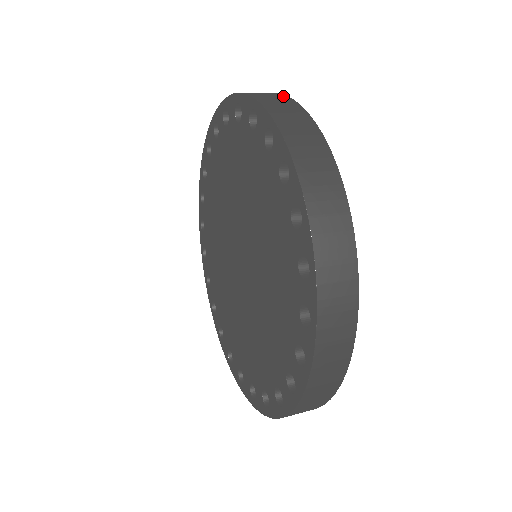
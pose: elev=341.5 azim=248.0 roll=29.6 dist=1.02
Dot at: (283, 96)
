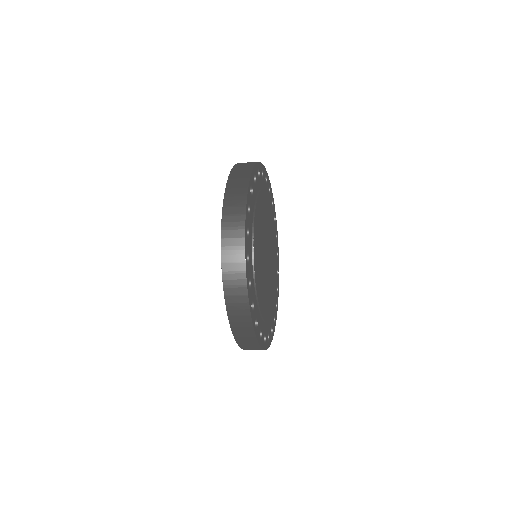
Dot at: (247, 178)
